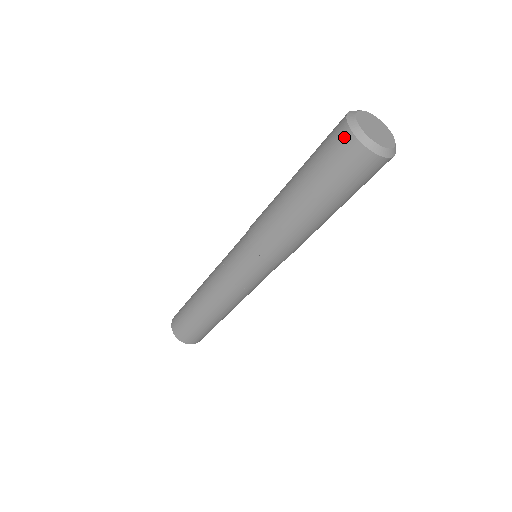
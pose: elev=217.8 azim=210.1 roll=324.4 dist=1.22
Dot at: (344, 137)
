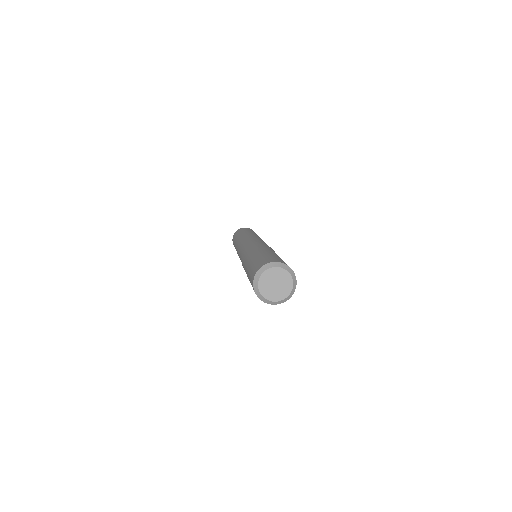
Dot at: occluded
